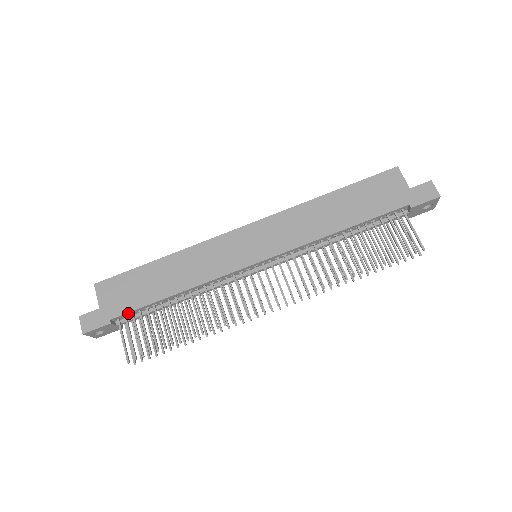
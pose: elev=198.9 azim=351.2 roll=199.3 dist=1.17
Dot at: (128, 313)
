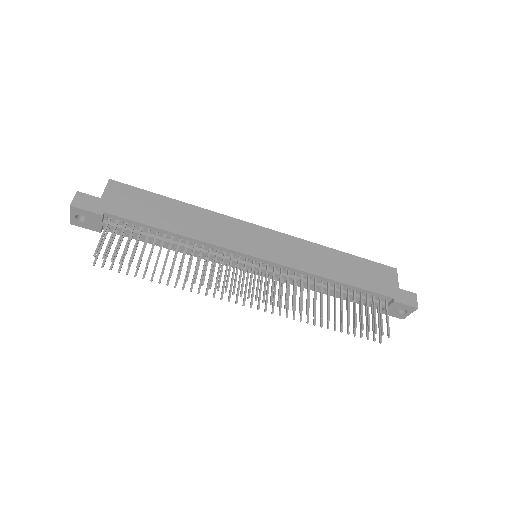
Dot at: (124, 219)
